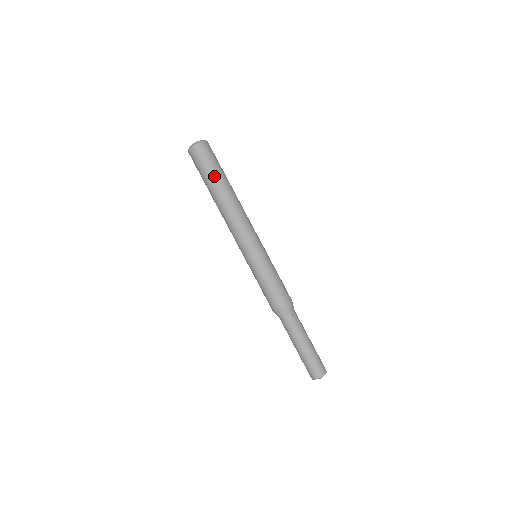
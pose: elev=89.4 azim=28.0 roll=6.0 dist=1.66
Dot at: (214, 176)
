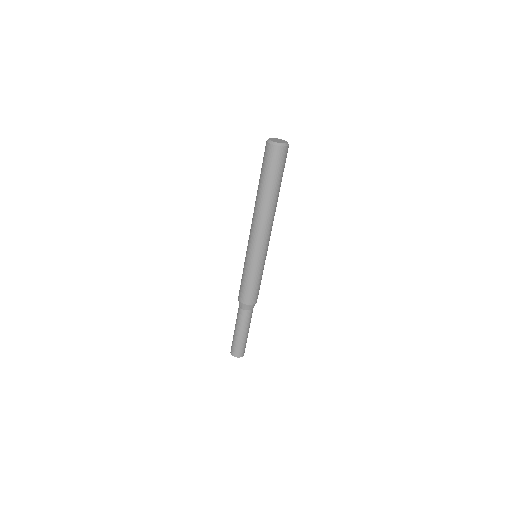
Dot at: (273, 182)
